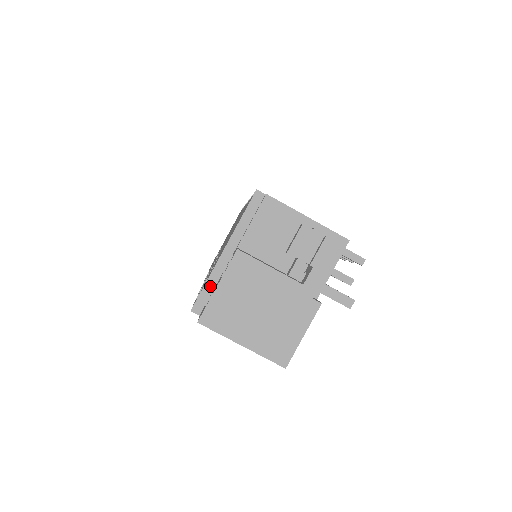
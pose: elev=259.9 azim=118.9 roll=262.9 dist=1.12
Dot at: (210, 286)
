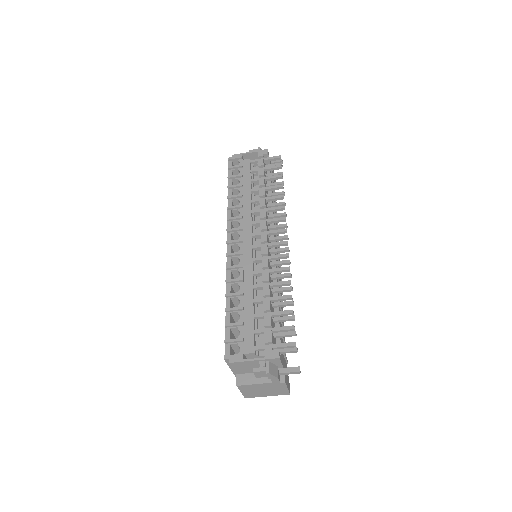
Dot at: occluded
